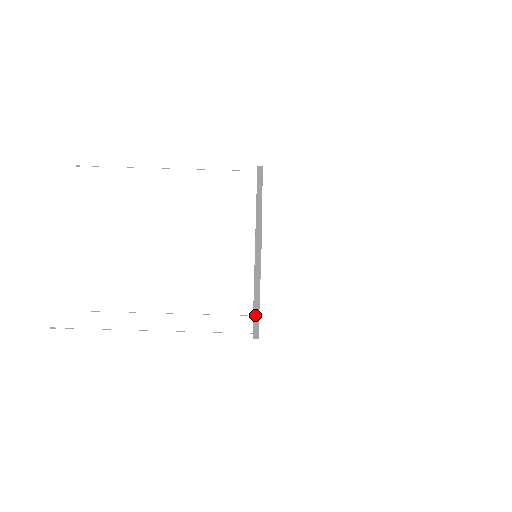
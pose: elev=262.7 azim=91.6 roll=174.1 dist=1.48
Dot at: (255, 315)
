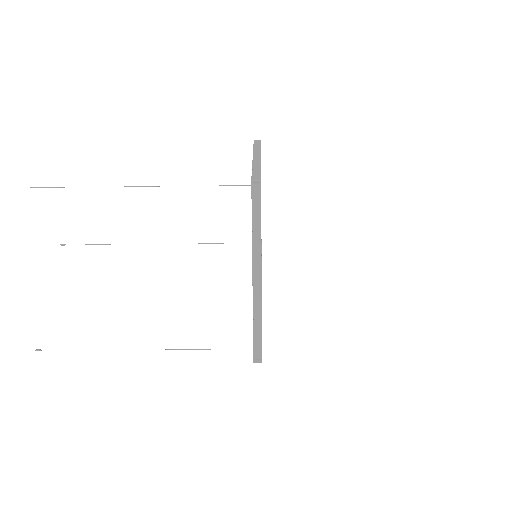
Dot at: occluded
